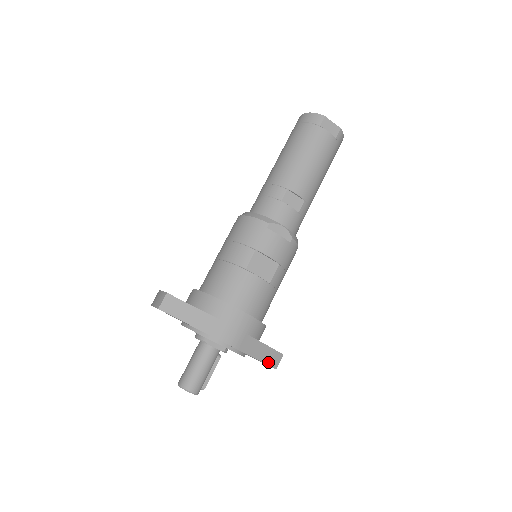
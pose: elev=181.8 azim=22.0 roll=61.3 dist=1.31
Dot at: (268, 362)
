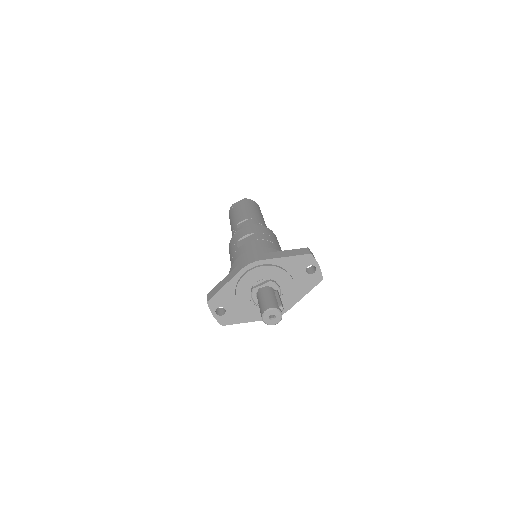
Dot at: (298, 254)
